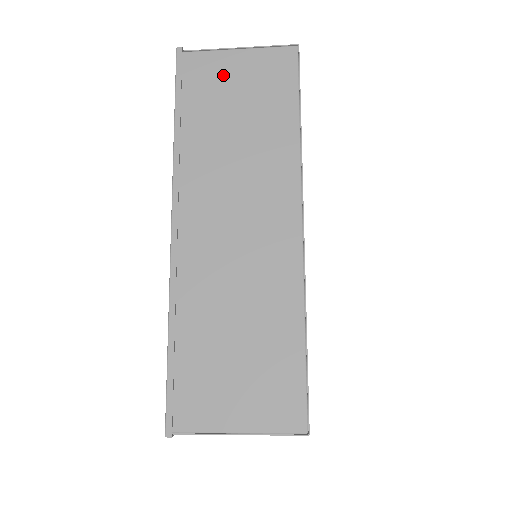
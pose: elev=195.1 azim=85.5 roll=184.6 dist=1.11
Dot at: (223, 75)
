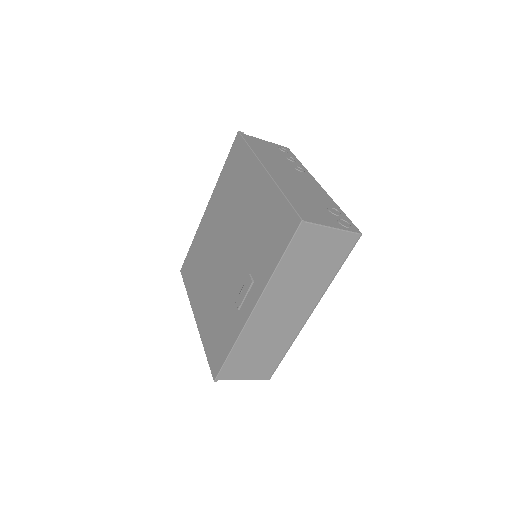
Dot at: (317, 241)
